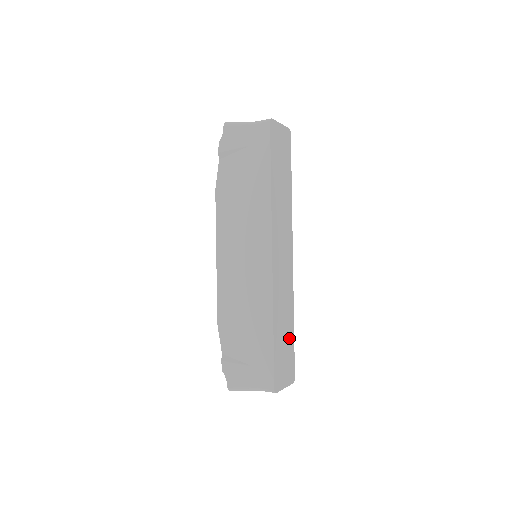
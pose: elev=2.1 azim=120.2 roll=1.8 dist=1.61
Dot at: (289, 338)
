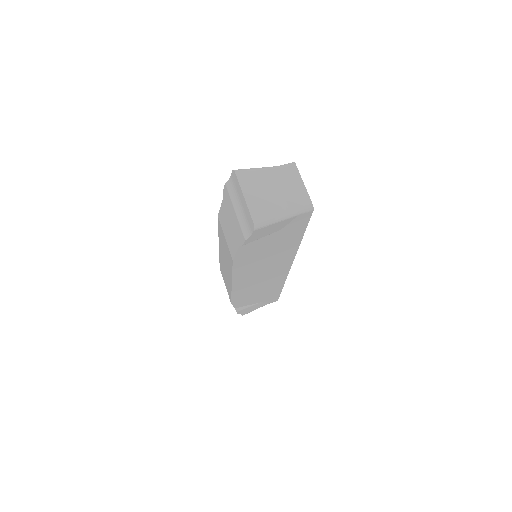
Dot at: occluded
